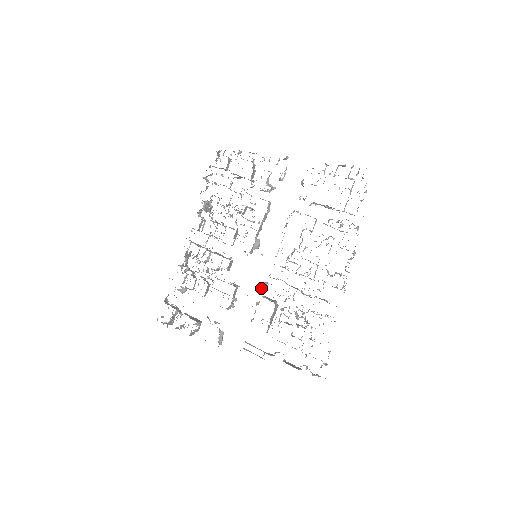
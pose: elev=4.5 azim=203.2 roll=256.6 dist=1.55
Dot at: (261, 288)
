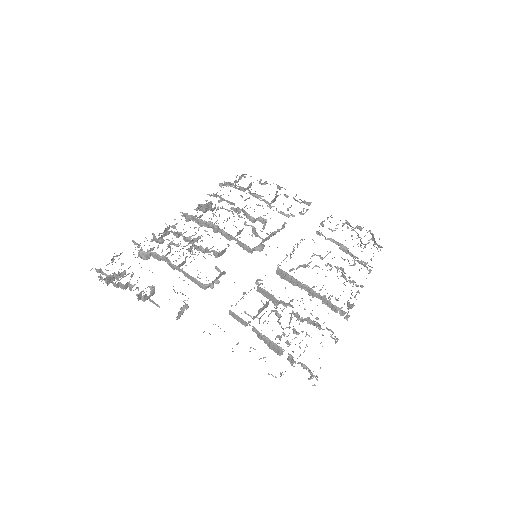
Dot at: (256, 280)
